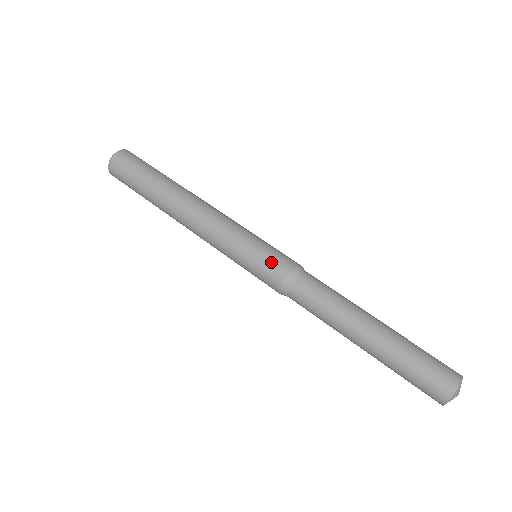
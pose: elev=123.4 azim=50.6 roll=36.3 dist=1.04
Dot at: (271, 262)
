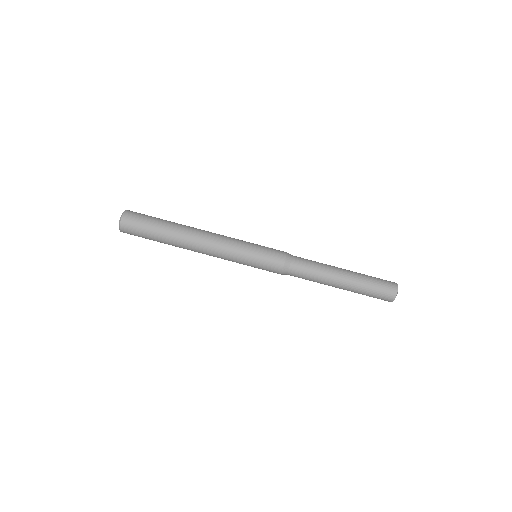
Dot at: (268, 270)
